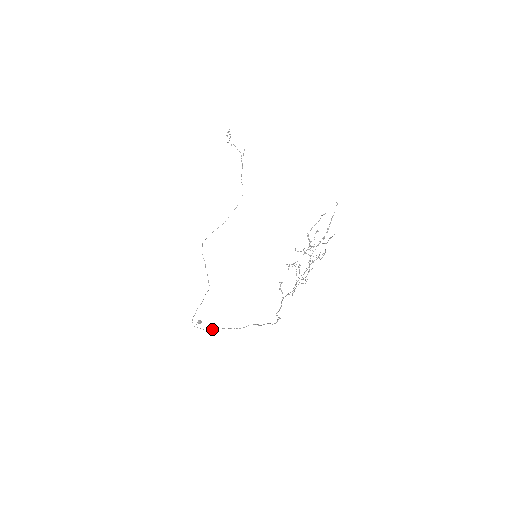
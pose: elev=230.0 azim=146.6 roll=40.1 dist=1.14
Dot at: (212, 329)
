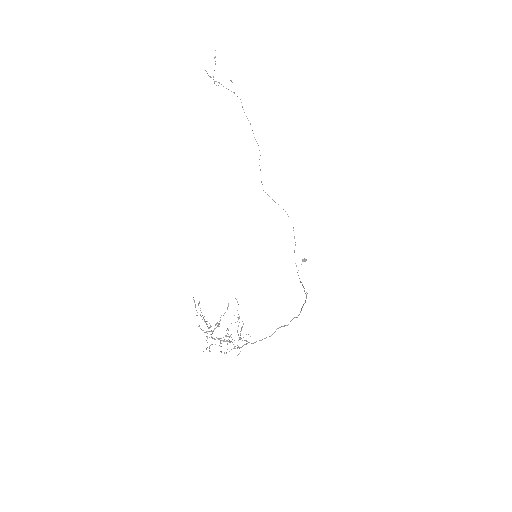
Dot at: (300, 282)
